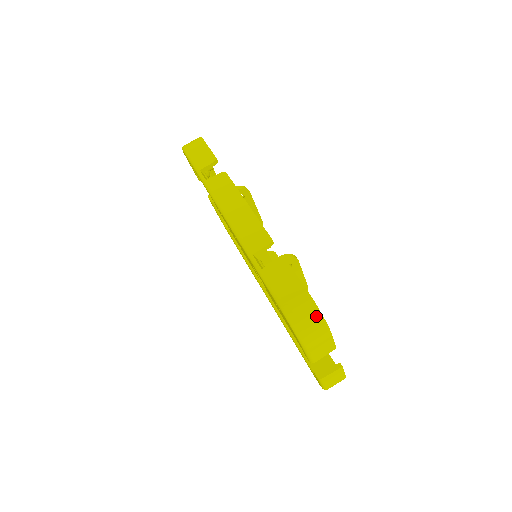
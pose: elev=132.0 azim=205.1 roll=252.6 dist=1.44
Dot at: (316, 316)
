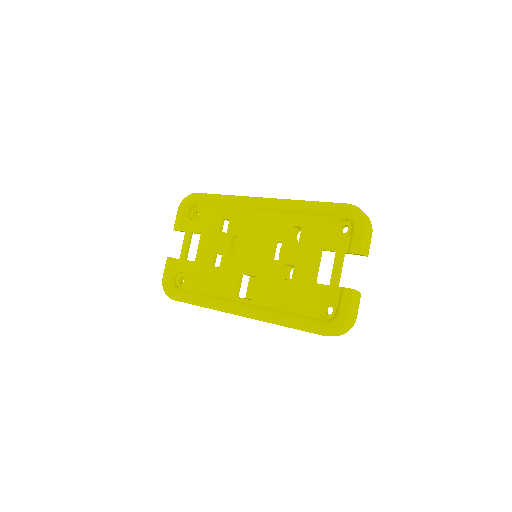
Dot at: (366, 215)
